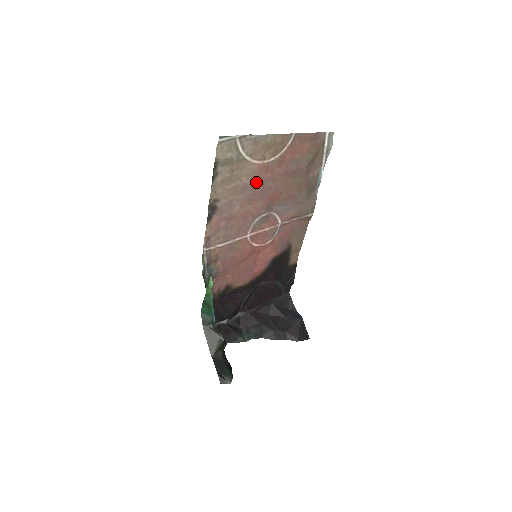
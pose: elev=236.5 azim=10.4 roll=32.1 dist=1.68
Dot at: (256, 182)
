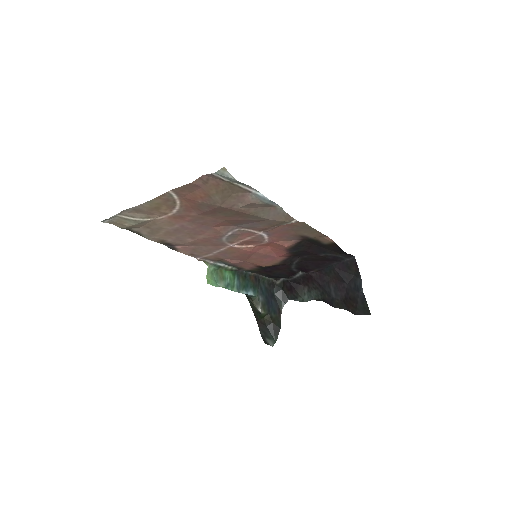
Dot at: (183, 225)
